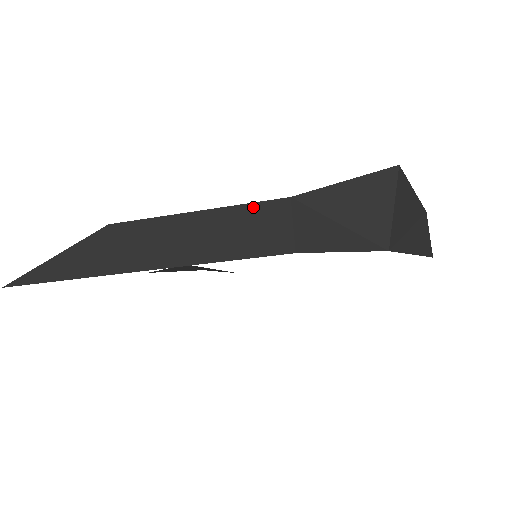
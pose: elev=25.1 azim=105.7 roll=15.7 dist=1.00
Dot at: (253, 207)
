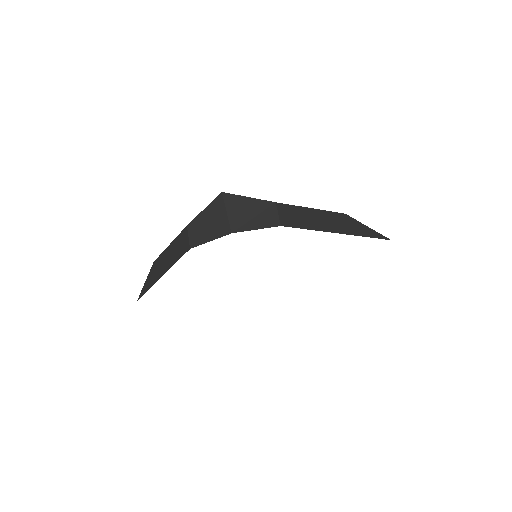
Dot at: (180, 235)
